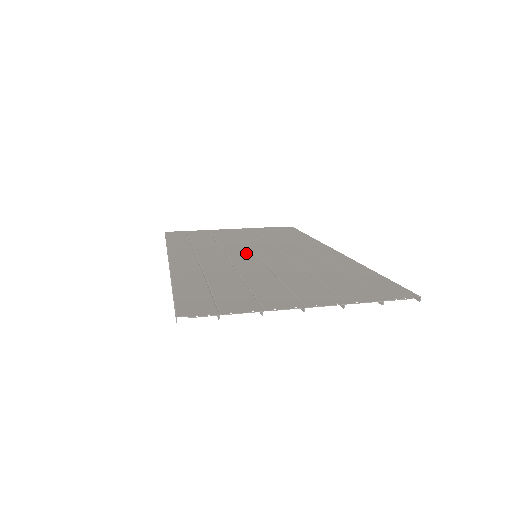
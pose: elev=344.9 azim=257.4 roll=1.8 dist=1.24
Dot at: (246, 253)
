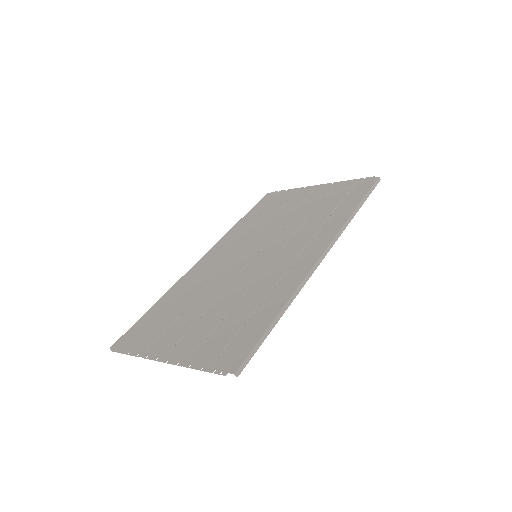
Dot at: (254, 250)
